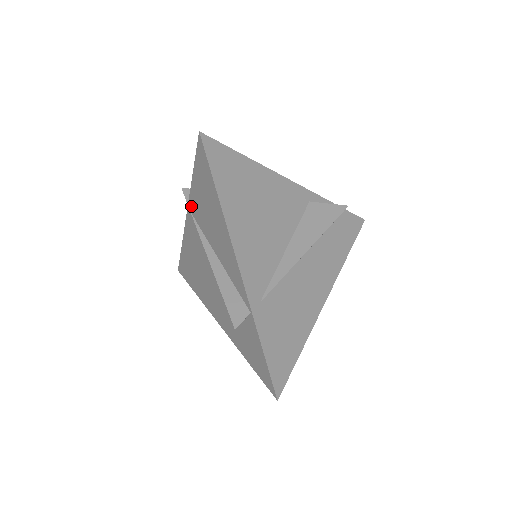
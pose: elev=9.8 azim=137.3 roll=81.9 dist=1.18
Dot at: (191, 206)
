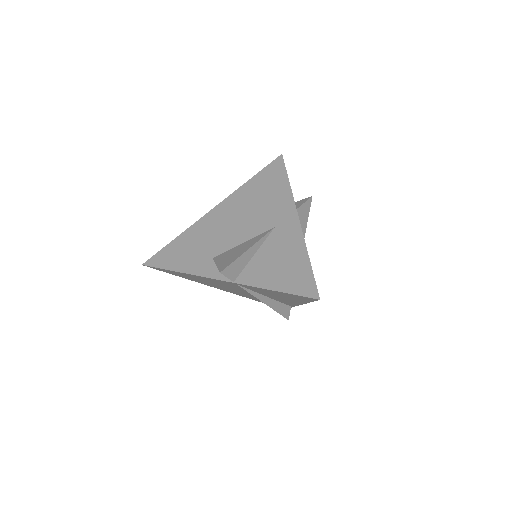
Dot at: (244, 286)
